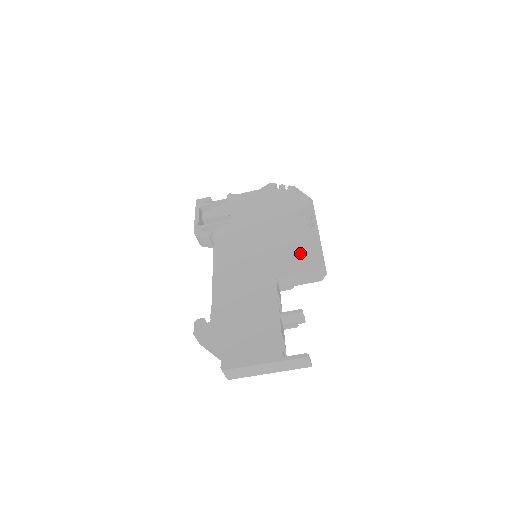
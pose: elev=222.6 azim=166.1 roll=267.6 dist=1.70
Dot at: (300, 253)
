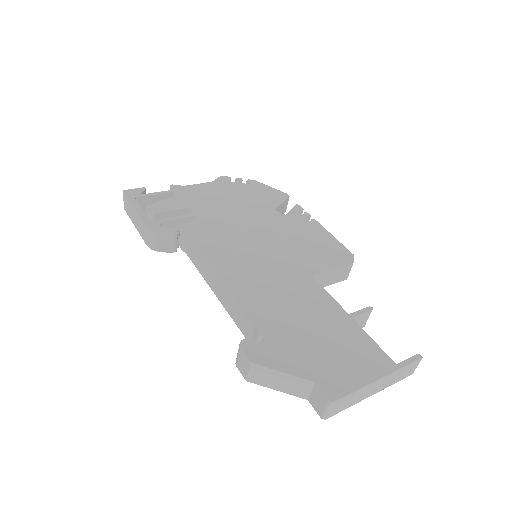
Dot at: (319, 247)
